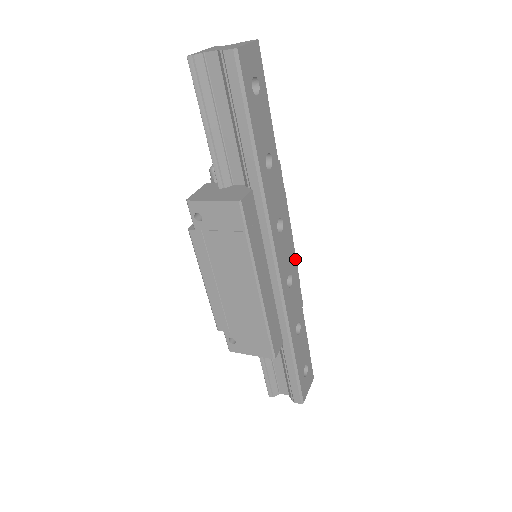
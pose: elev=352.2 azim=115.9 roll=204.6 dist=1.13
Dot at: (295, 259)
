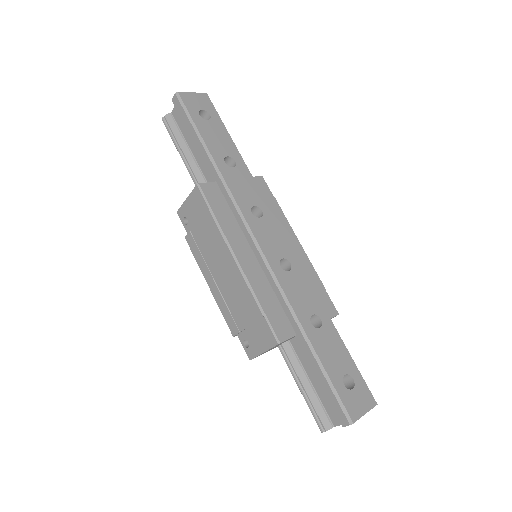
Dot at: (308, 261)
